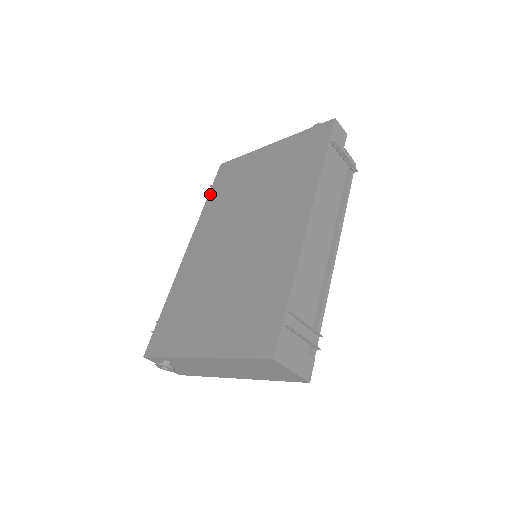
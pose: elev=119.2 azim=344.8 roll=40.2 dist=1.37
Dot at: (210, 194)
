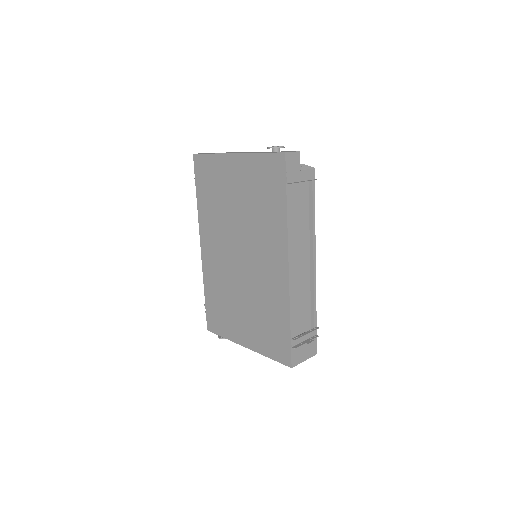
Dot at: (197, 192)
